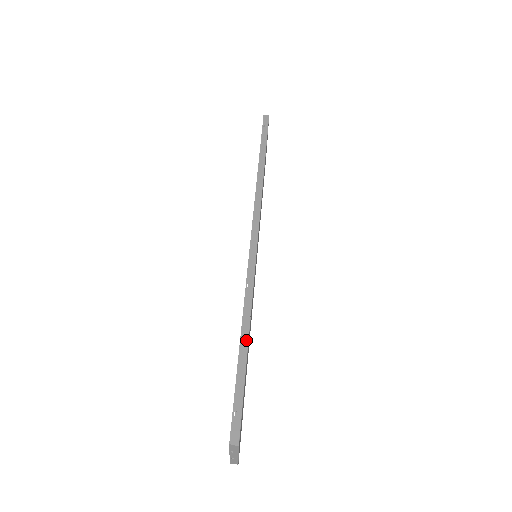
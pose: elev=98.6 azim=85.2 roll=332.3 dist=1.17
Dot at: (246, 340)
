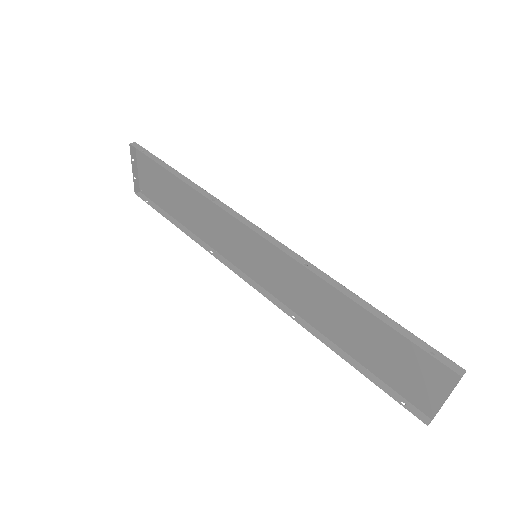
Dot at: (362, 301)
